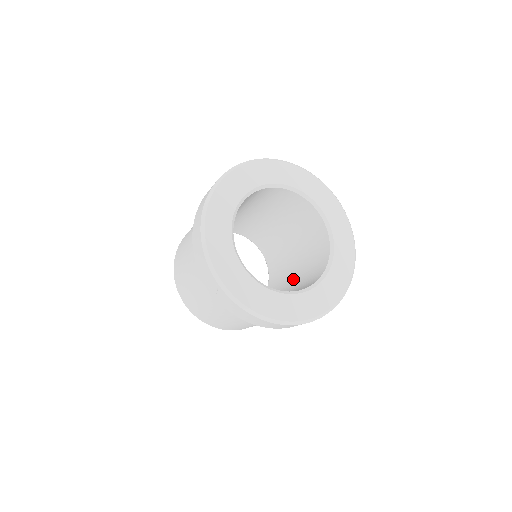
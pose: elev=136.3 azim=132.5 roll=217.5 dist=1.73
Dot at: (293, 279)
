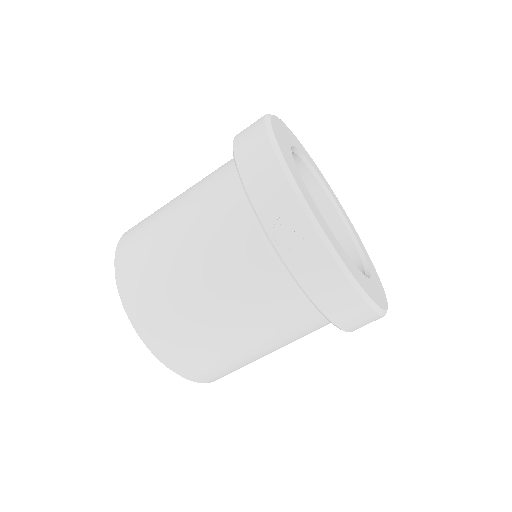
Dot at: occluded
